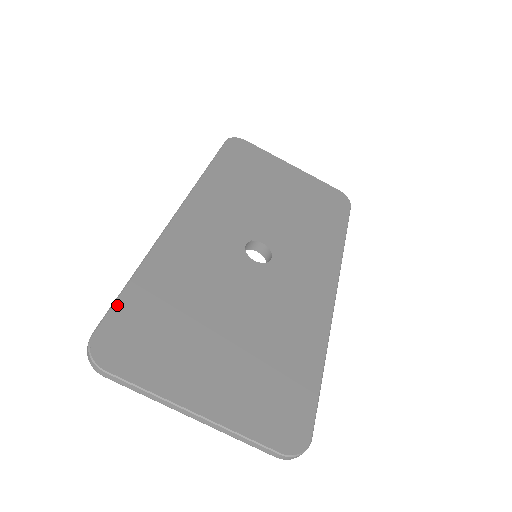
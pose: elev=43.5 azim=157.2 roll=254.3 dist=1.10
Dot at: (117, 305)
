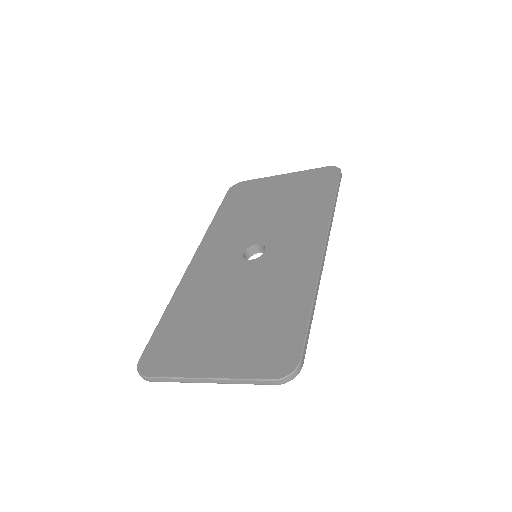
Dot at: (153, 336)
